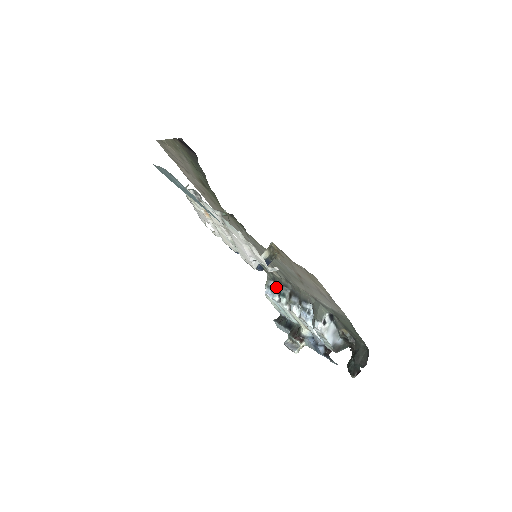
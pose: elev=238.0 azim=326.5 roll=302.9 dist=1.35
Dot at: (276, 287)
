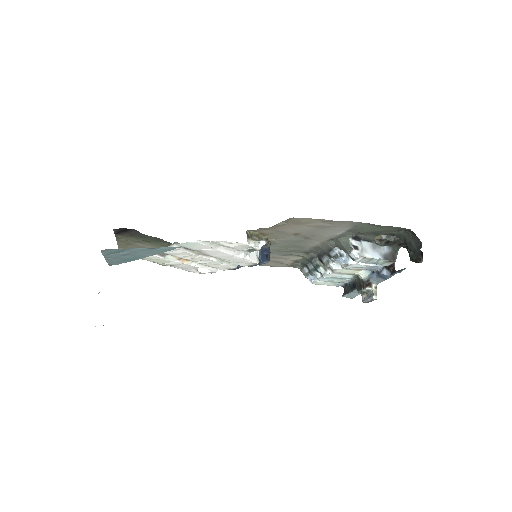
Dot at: (310, 268)
